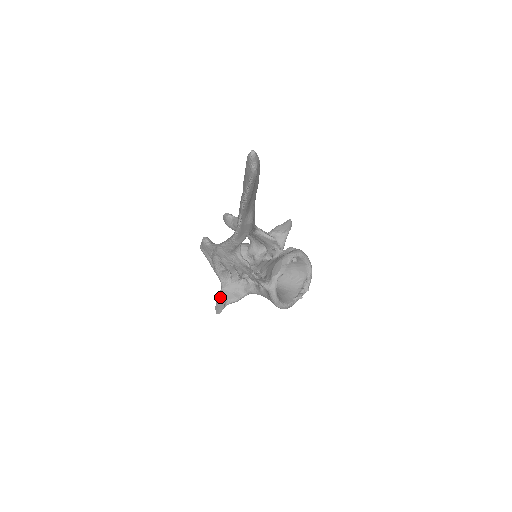
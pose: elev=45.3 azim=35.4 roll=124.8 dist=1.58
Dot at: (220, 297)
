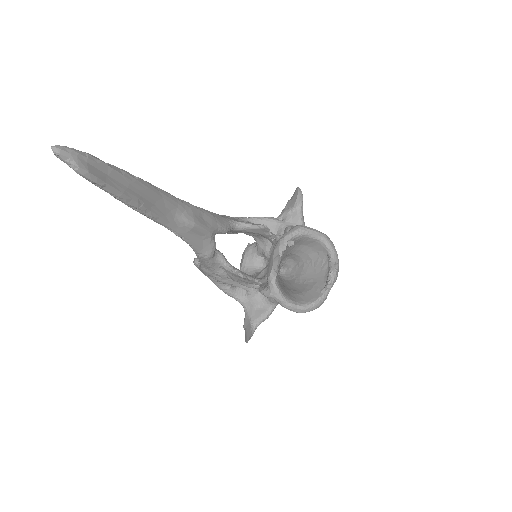
Dot at: (246, 320)
